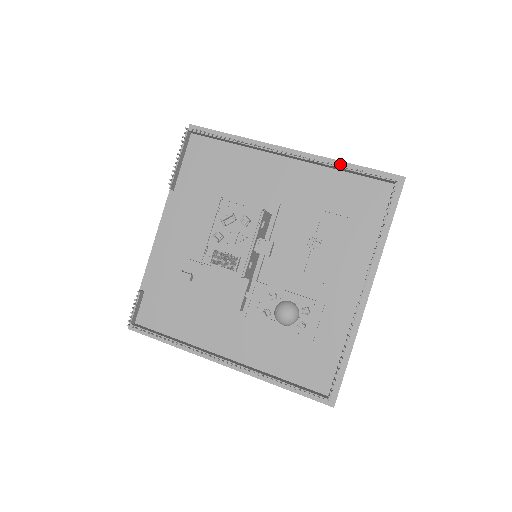
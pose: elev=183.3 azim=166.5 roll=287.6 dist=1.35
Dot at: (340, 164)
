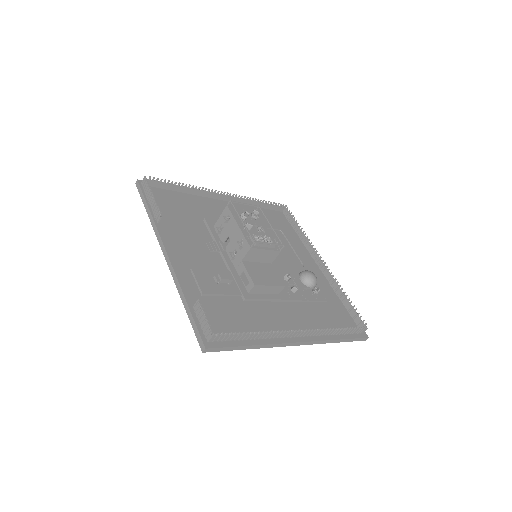
Dot at: occluded
